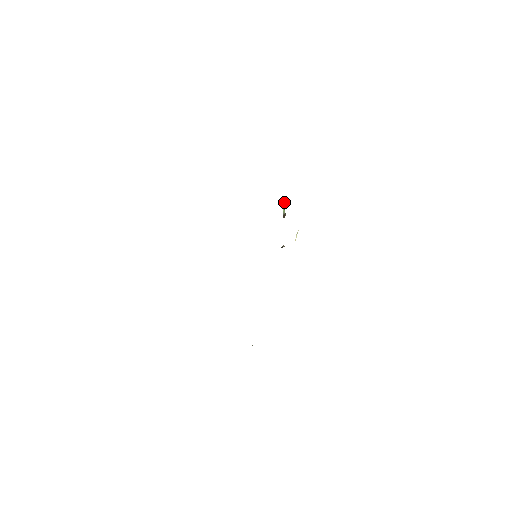
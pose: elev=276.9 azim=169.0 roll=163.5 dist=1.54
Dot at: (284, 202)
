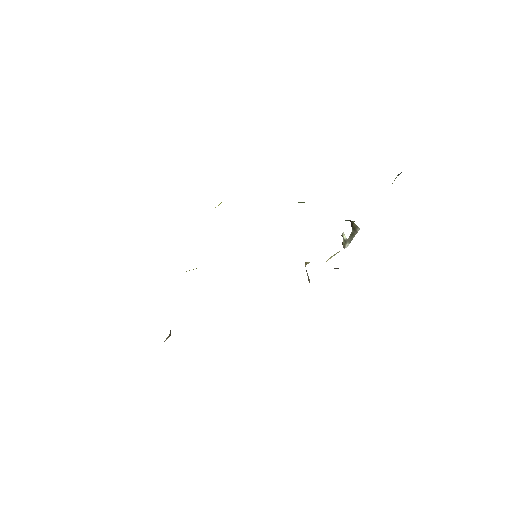
Dot at: occluded
